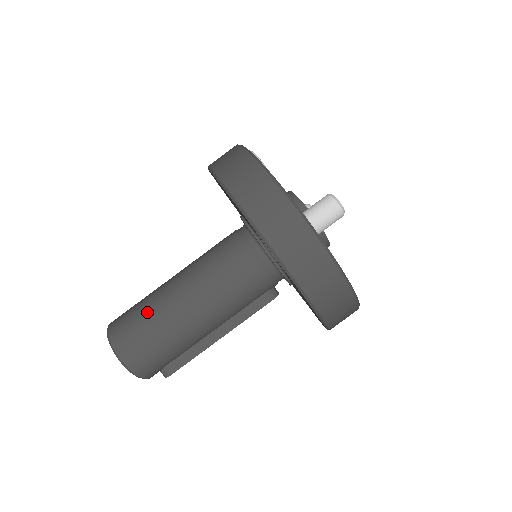
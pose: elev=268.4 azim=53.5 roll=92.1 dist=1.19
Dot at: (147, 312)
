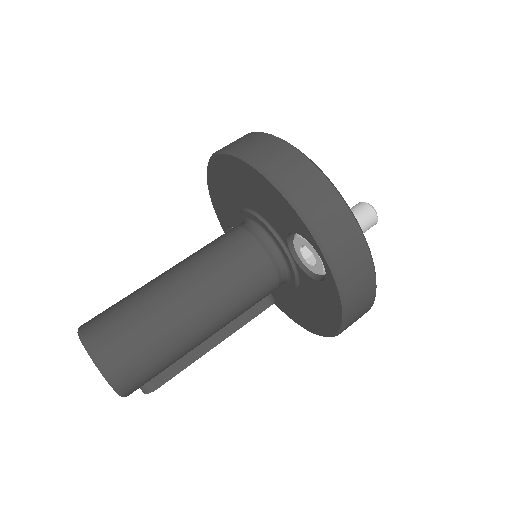
Dot at: (143, 316)
